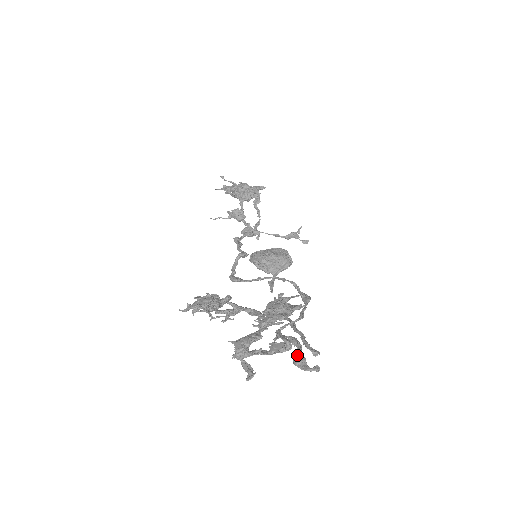
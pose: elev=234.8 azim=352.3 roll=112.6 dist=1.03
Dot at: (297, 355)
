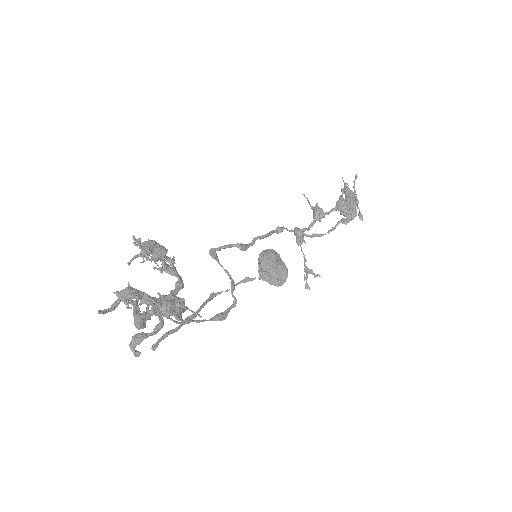
Dot at: (140, 335)
